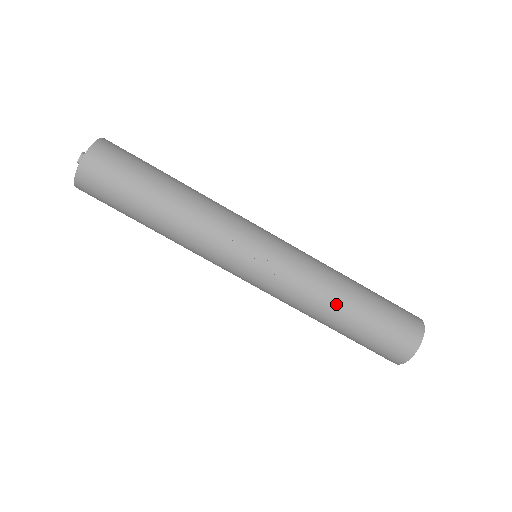
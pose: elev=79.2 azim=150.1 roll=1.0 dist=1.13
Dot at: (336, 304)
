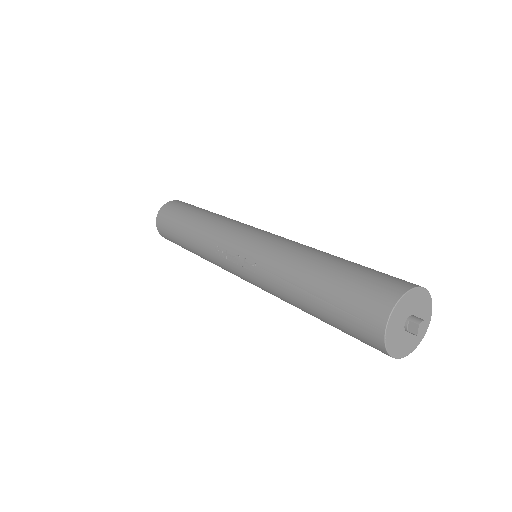
Dot at: (292, 286)
